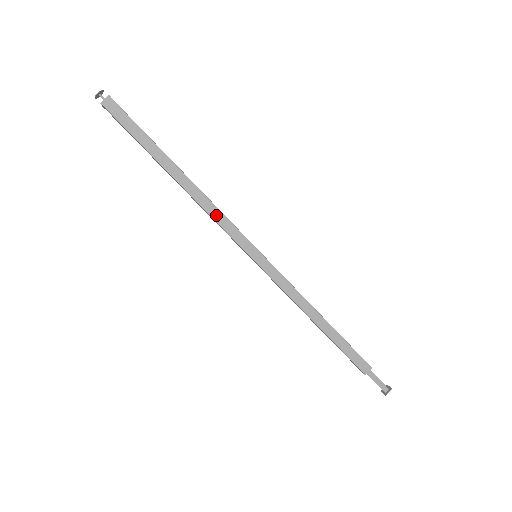
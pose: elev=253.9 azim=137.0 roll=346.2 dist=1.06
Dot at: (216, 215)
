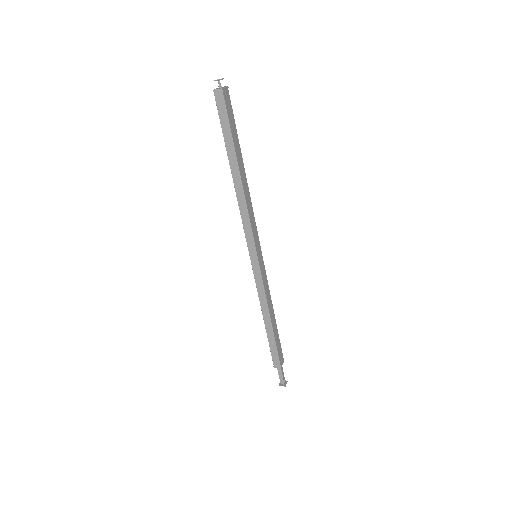
Dot at: (244, 216)
